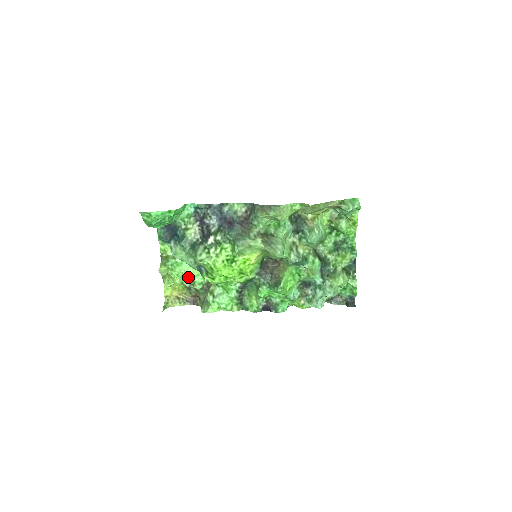
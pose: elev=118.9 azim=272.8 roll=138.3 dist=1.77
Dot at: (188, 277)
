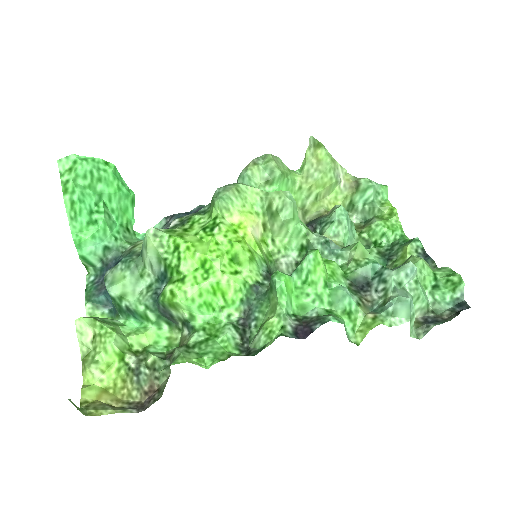
Dot at: (135, 349)
